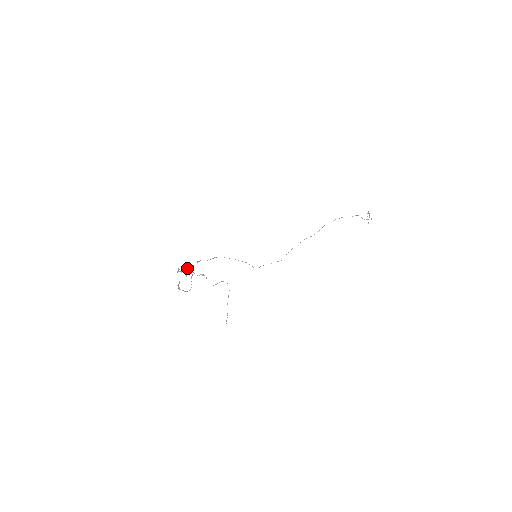
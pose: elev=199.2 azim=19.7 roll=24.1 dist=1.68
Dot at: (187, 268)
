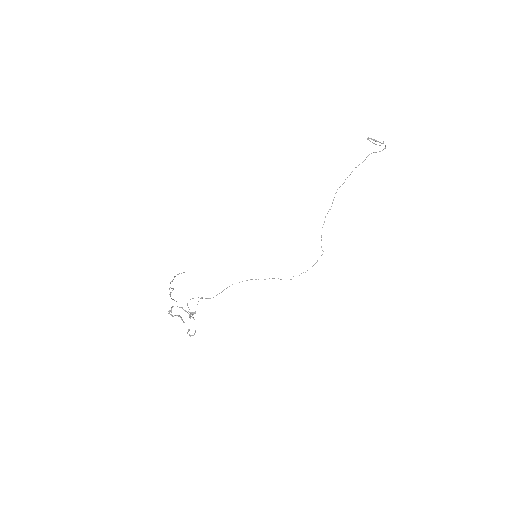
Dot at: (192, 313)
